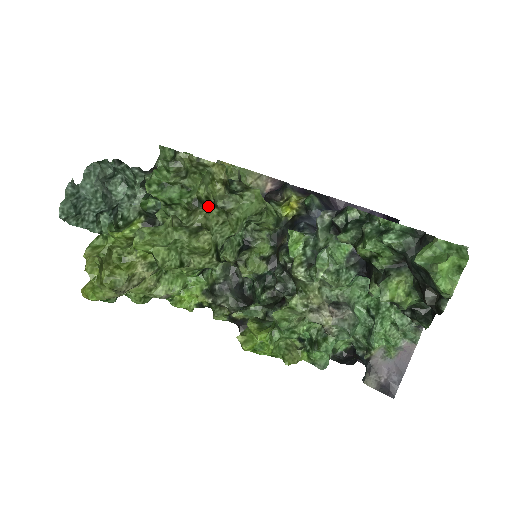
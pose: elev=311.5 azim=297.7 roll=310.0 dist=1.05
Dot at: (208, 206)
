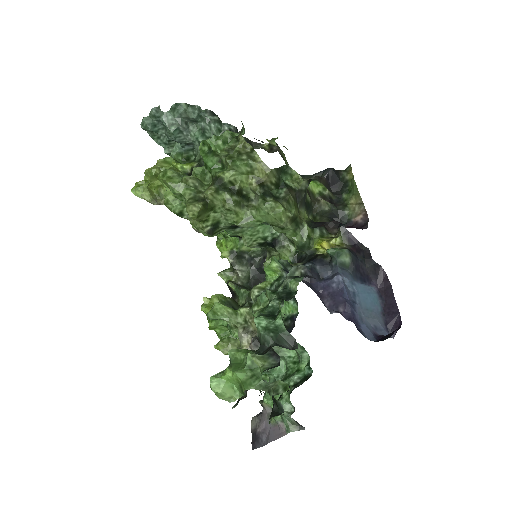
Dot at: (223, 189)
